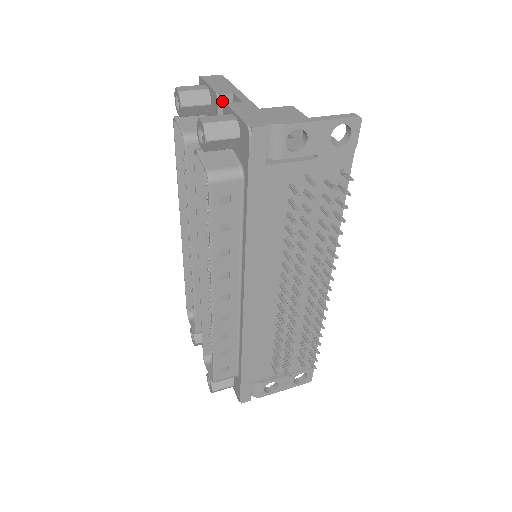
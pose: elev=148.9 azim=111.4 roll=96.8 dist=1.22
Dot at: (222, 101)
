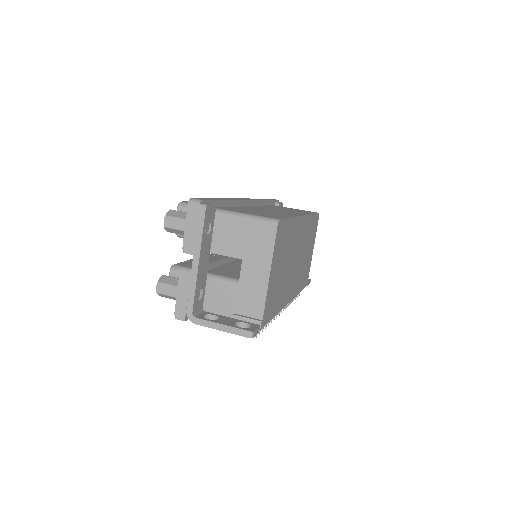
Dot at: (188, 252)
